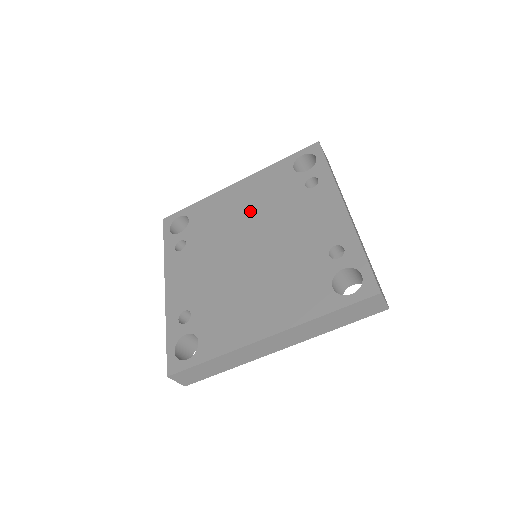
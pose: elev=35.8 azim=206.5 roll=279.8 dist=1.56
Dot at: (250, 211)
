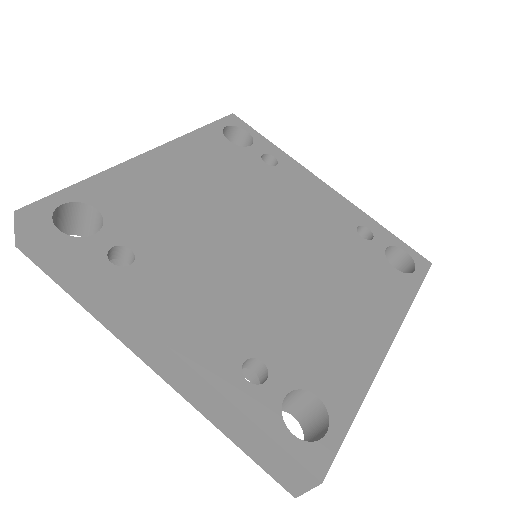
Dot at: (216, 192)
